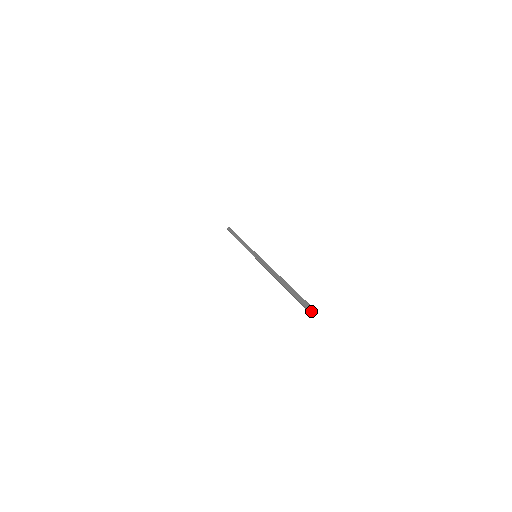
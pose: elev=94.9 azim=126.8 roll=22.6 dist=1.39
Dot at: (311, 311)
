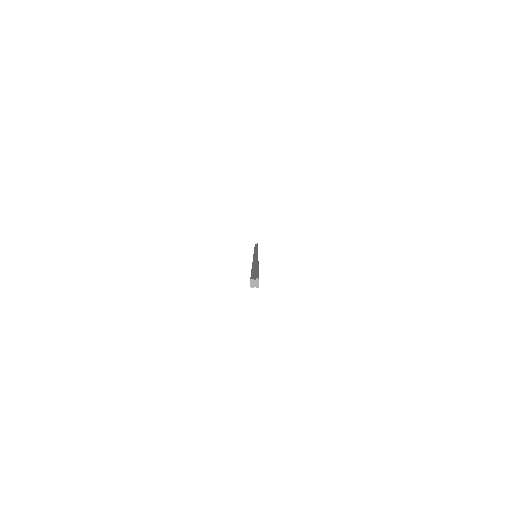
Dot at: (254, 283)
